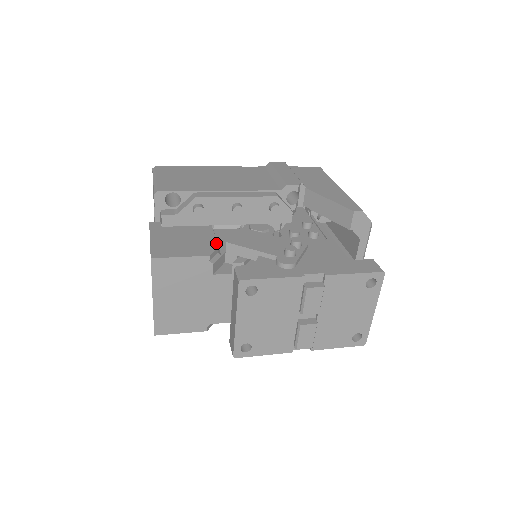
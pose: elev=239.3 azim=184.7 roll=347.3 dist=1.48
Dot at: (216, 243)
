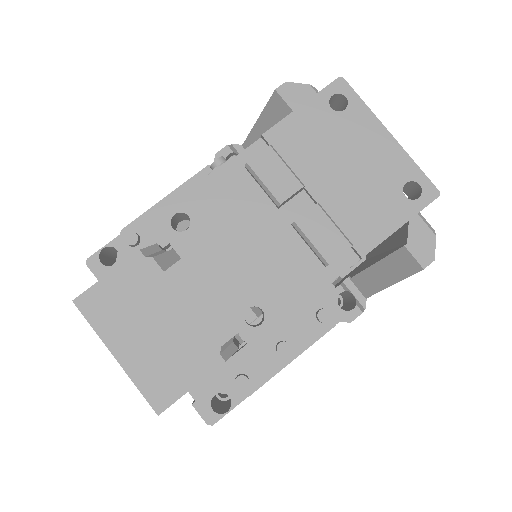
Dot at: occluded
